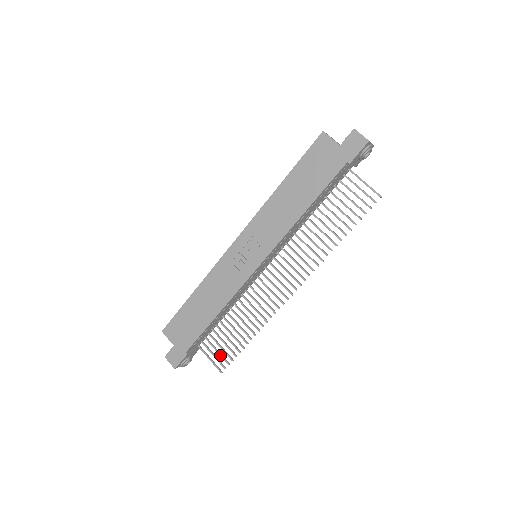
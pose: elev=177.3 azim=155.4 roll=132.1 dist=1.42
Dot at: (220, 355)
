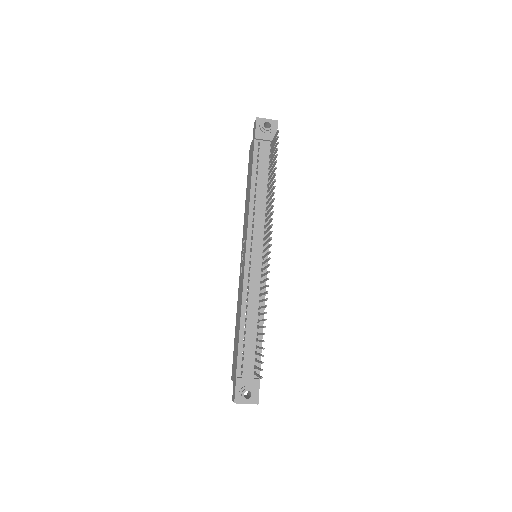
Dot at: (259, 362)
